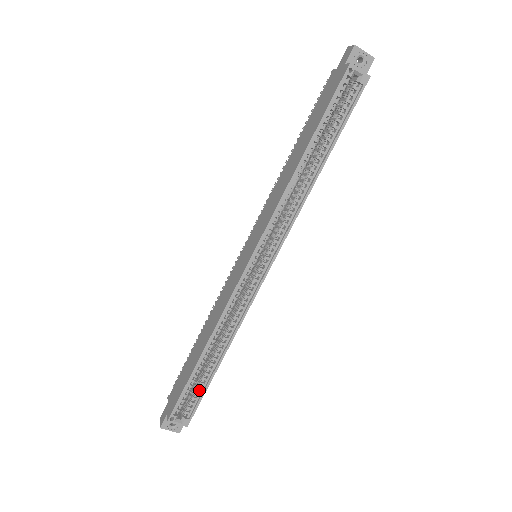
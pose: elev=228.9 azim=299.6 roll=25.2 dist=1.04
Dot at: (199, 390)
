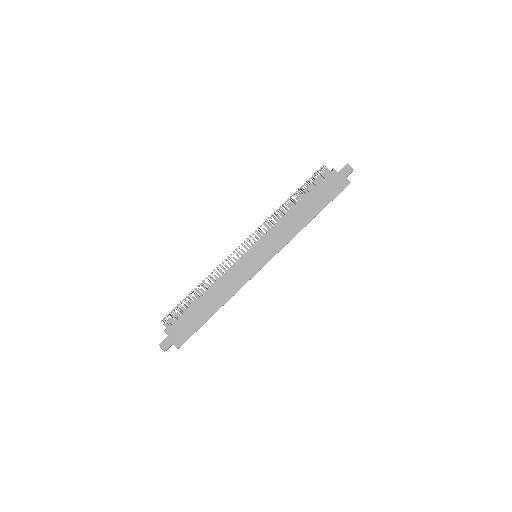
Dot at: occluded
